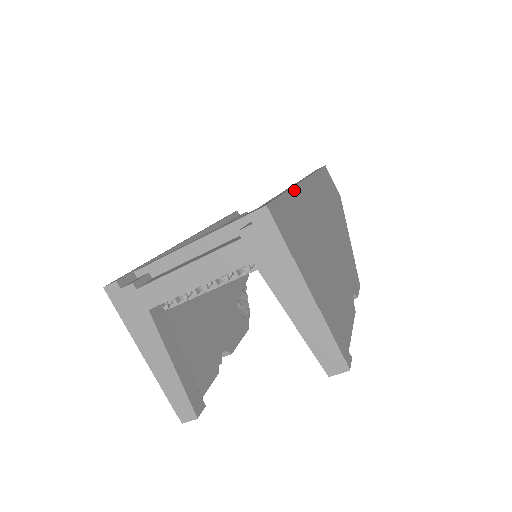
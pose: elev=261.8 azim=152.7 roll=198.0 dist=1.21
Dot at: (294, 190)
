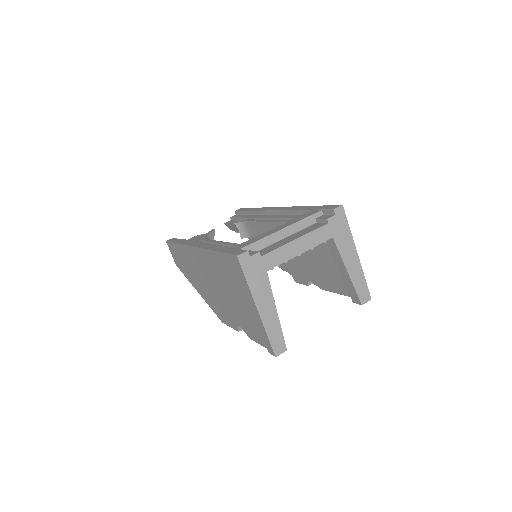
Dot at: occluded
